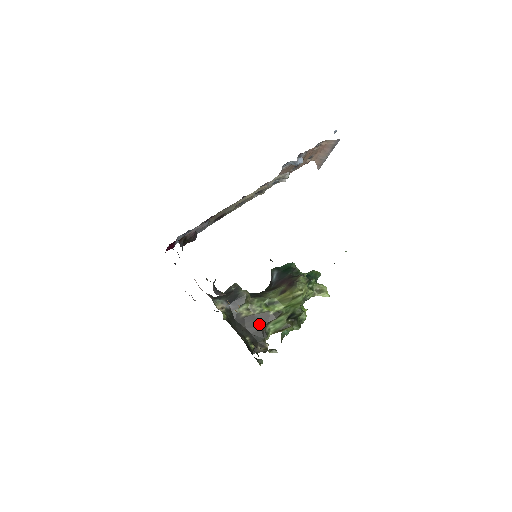
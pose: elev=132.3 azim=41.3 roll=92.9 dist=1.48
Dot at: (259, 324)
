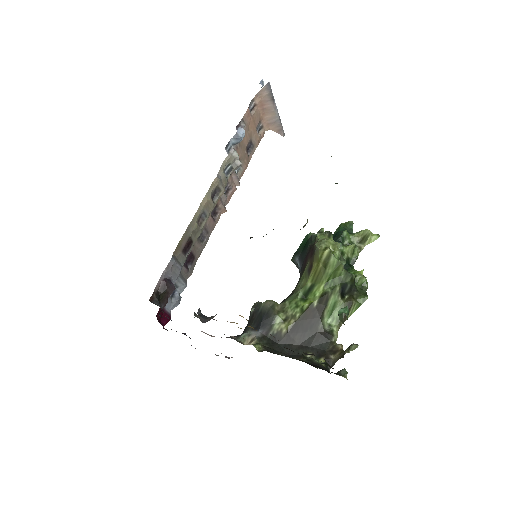
Dot at: (311, 328)
